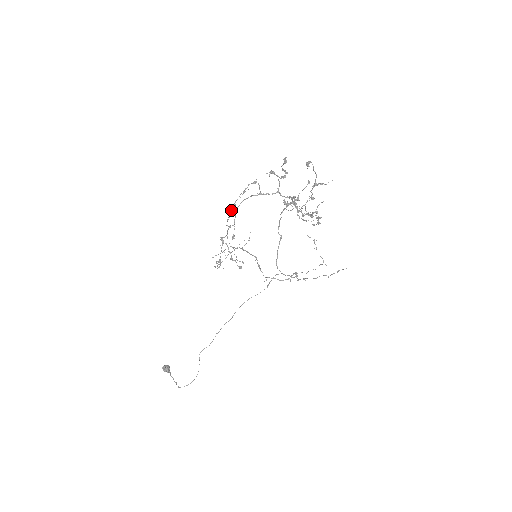
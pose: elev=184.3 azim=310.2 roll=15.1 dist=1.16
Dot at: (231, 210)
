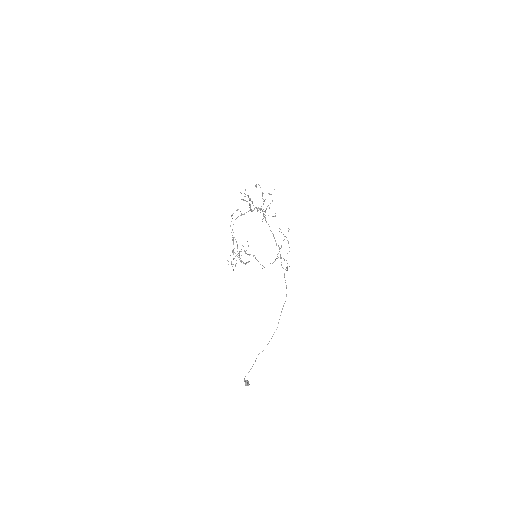
Dot at: occluded
